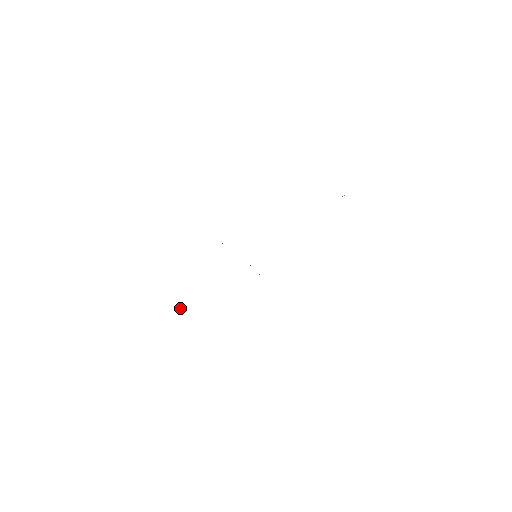
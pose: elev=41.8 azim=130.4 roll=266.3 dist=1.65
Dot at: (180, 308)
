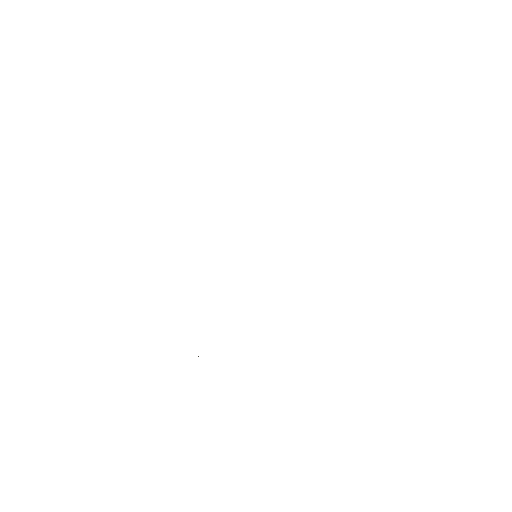
Dot at: occluded
